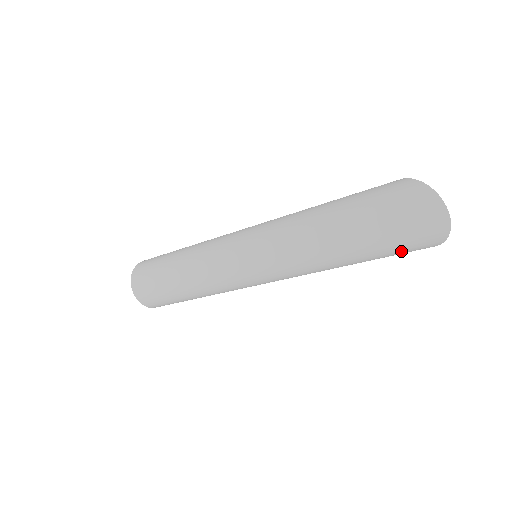
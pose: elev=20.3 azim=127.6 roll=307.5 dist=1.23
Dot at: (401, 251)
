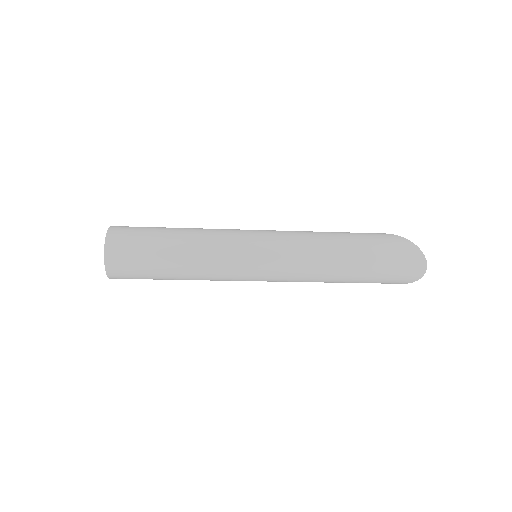
Dot at: (381, 282)
